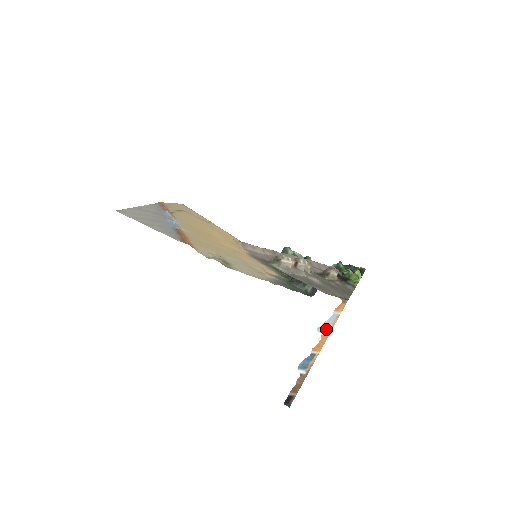
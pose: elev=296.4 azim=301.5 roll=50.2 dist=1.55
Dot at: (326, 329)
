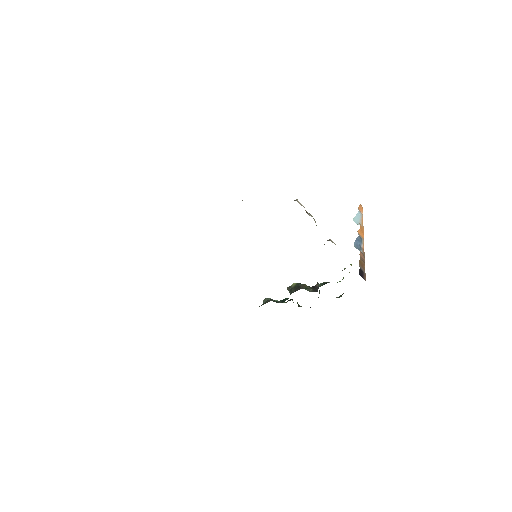
Dot at: (359, 224)
